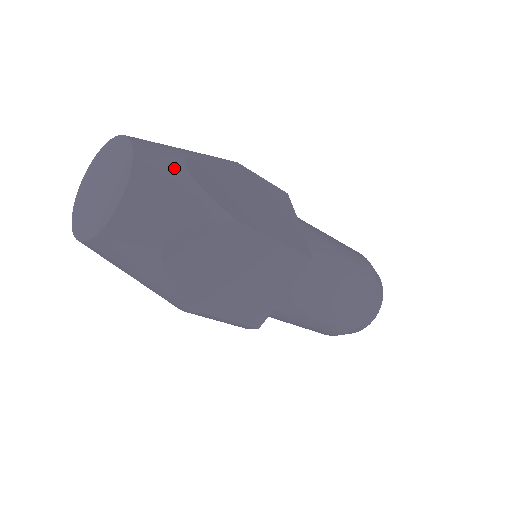
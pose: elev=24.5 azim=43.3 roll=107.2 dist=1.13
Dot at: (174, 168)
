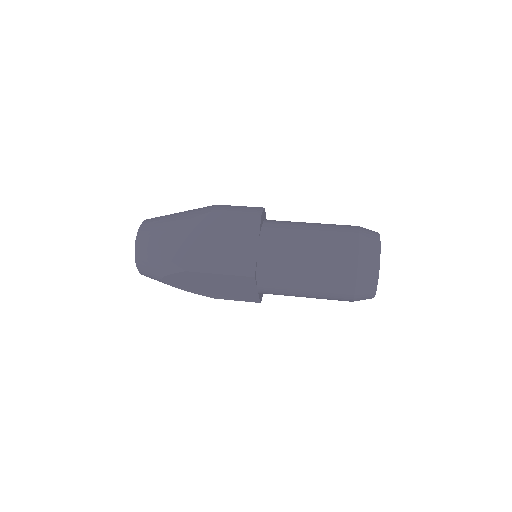
Dot at: (152, 247)
